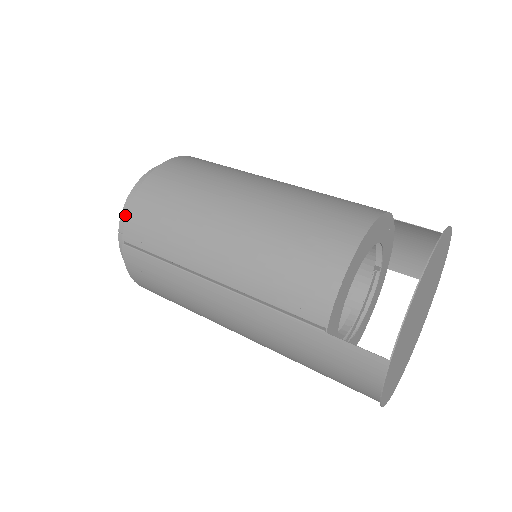
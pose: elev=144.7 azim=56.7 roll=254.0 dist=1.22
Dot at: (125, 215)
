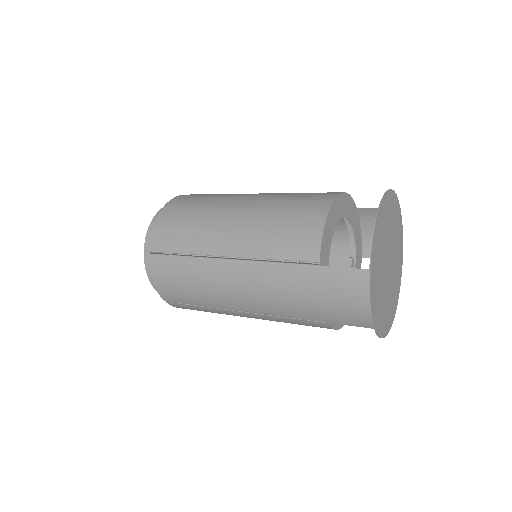
Dot at: (149, 235)
